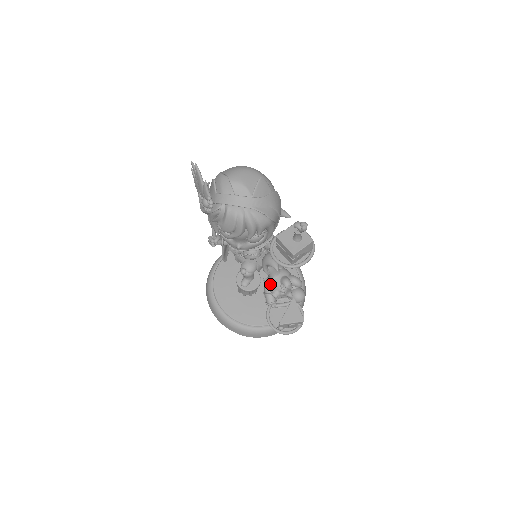
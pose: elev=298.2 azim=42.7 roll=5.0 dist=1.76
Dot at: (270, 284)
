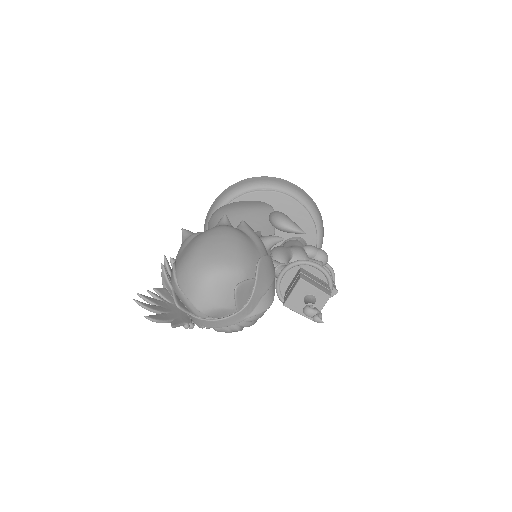
Dot at: occluded
